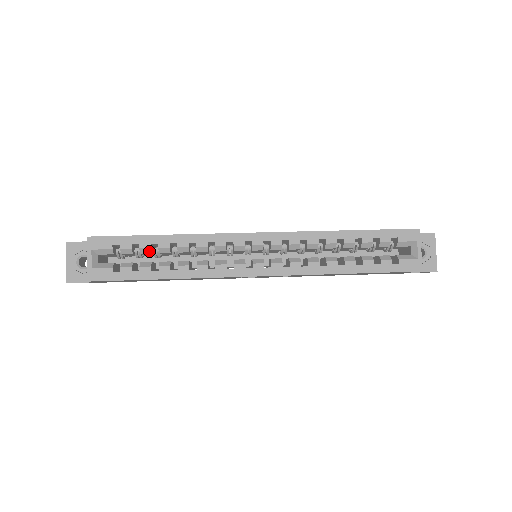
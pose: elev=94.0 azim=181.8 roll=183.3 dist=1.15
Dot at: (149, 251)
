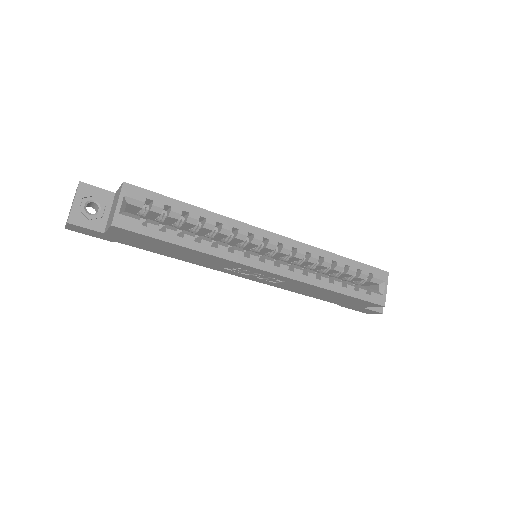
Dot at: (178, 217)
